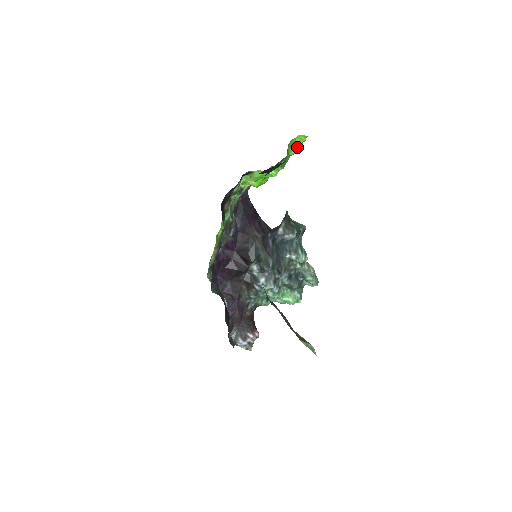
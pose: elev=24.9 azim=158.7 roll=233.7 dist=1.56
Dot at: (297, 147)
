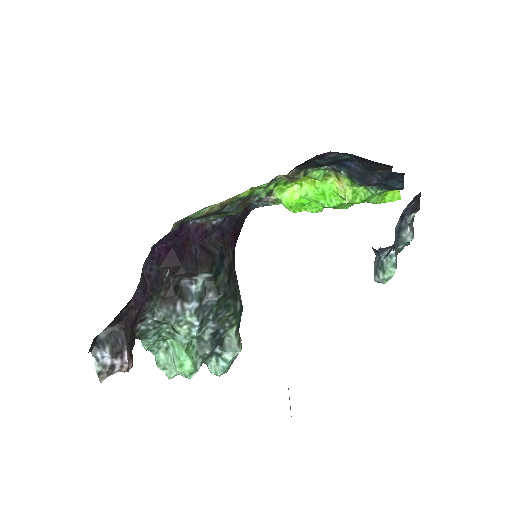
Dot at: (382, 200)
